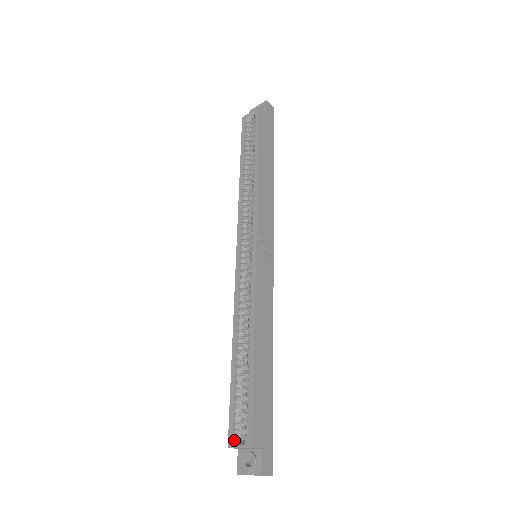
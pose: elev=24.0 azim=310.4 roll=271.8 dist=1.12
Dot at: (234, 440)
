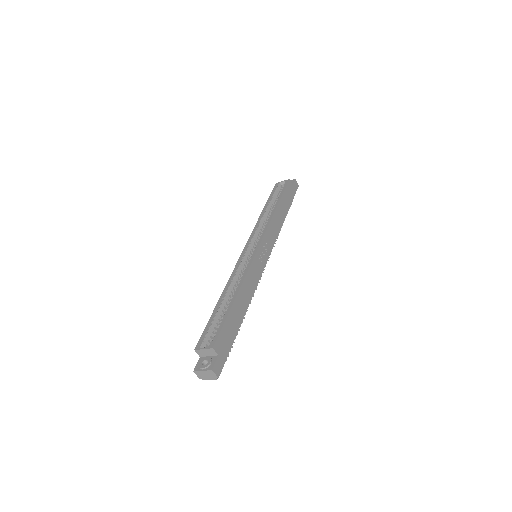
Dot at: (201, 345)
